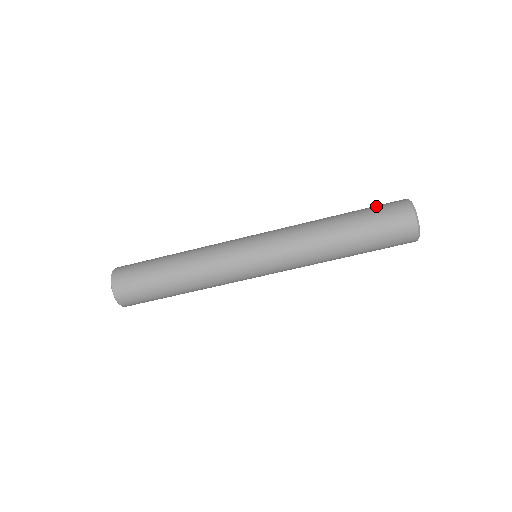
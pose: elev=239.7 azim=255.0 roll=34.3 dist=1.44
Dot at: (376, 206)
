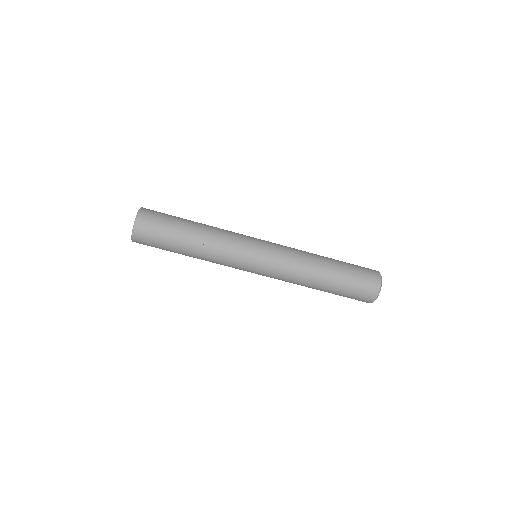
Dot at: (358, 271)
